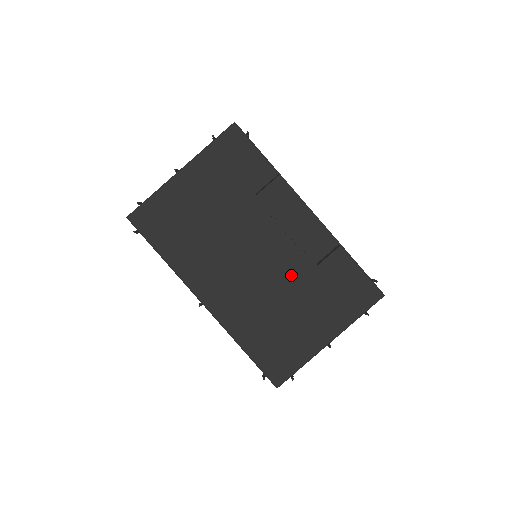
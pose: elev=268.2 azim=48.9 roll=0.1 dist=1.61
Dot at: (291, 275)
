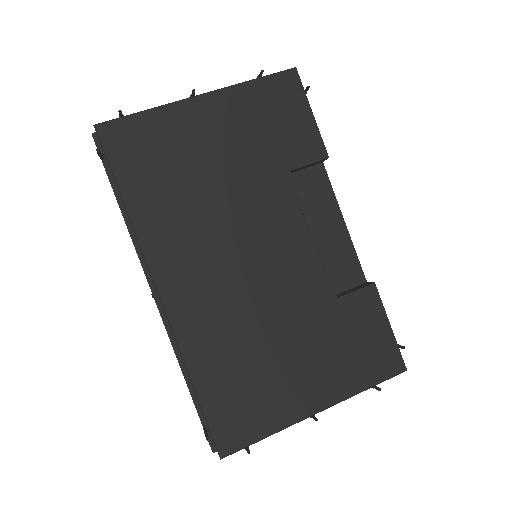
Dot at: (298, 299)
